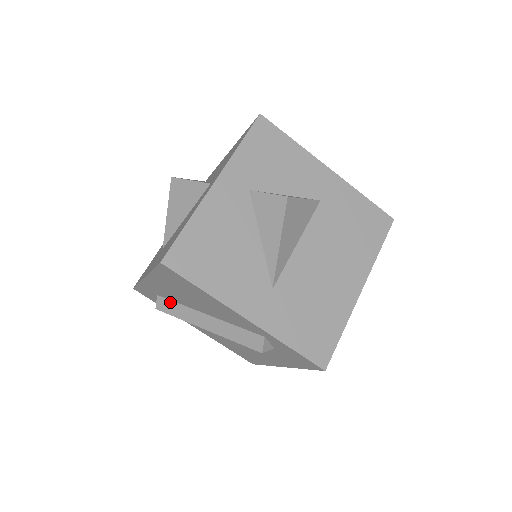
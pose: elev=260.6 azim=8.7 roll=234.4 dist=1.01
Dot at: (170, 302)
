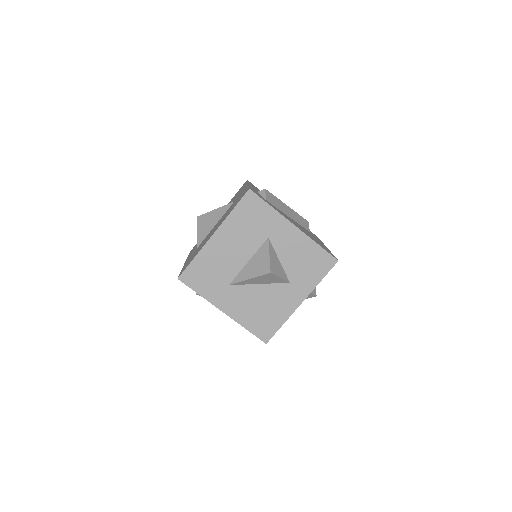
Dot at: occluded
